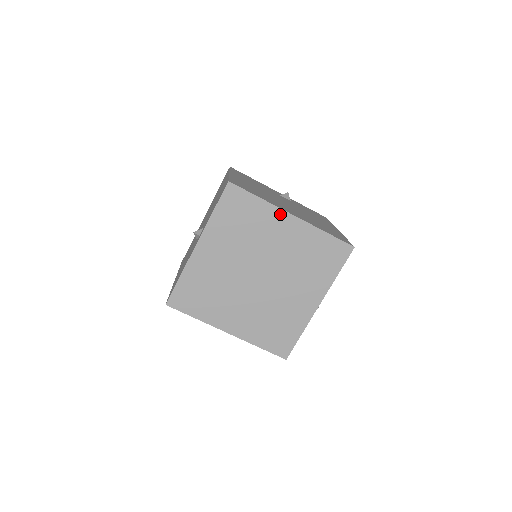
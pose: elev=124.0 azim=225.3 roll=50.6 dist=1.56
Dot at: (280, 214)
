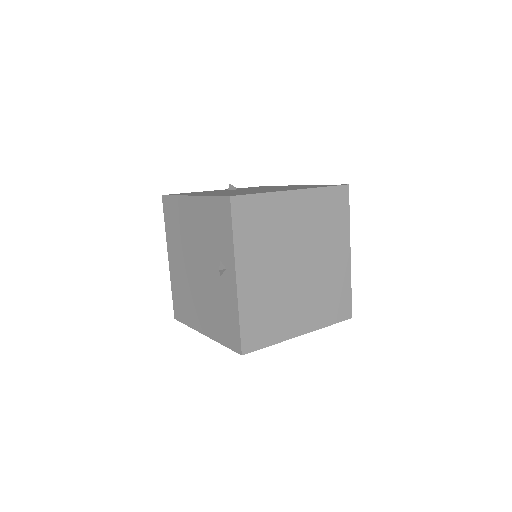
Dot at: (285, 196)
